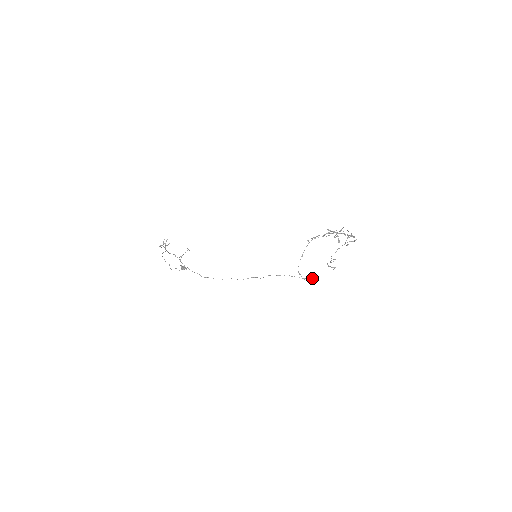
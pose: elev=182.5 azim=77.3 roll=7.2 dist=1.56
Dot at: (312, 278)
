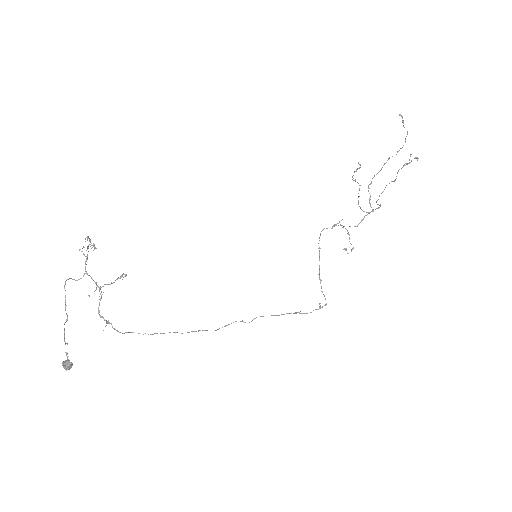
Dot at: (322, 306)
